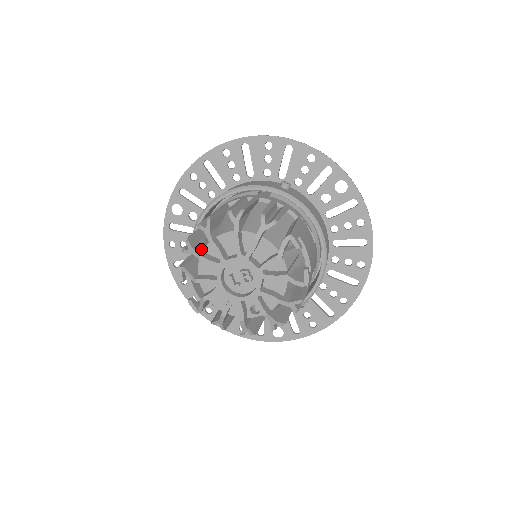
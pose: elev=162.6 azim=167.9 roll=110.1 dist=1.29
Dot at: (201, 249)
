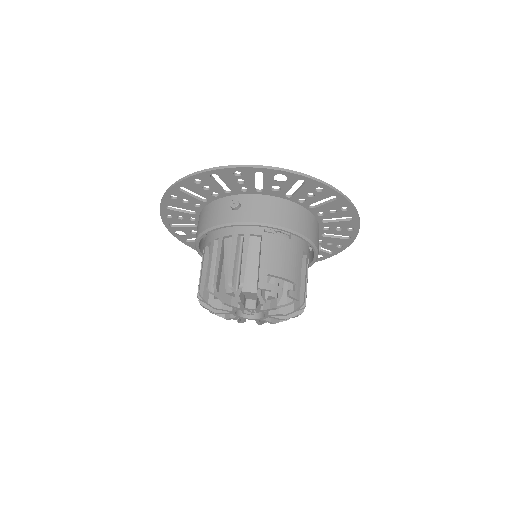
Dot at: occluded
